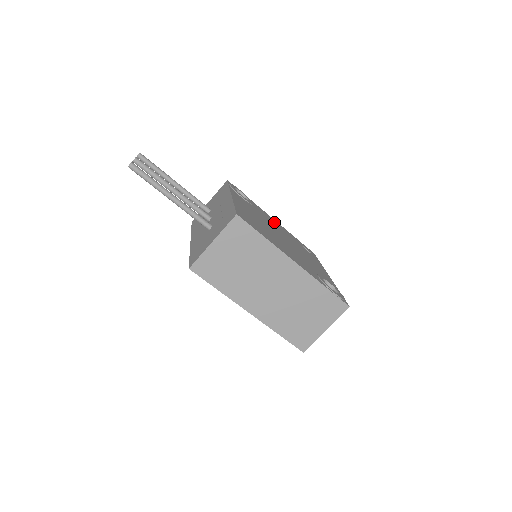
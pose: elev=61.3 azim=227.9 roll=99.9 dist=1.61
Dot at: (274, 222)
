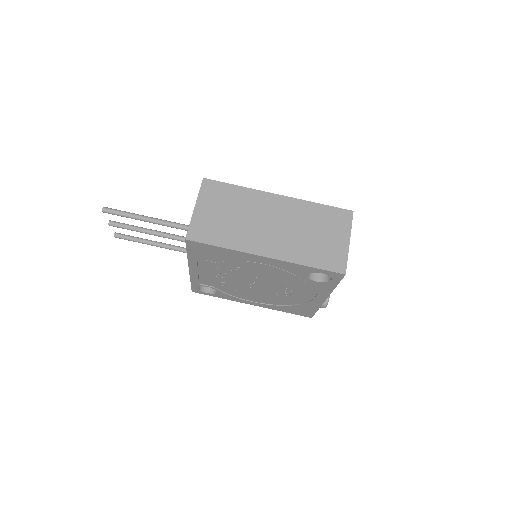
Dot at: occluded
